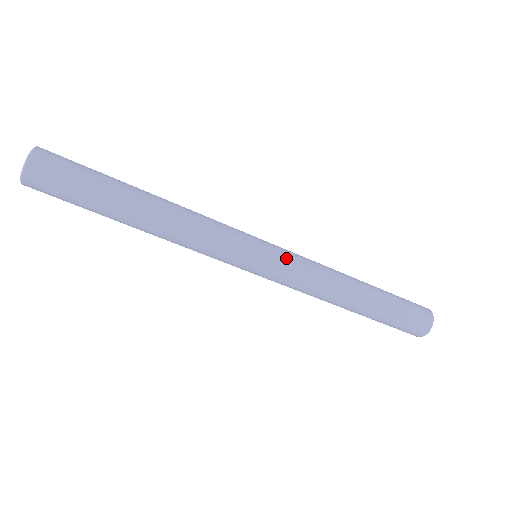
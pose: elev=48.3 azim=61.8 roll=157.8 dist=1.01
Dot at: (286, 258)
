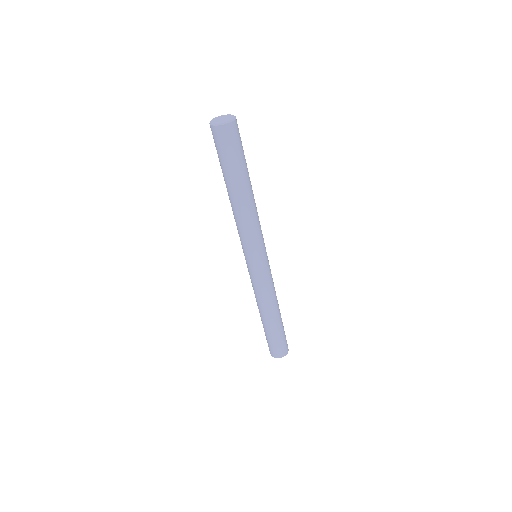
Dot at: (263, 274)
